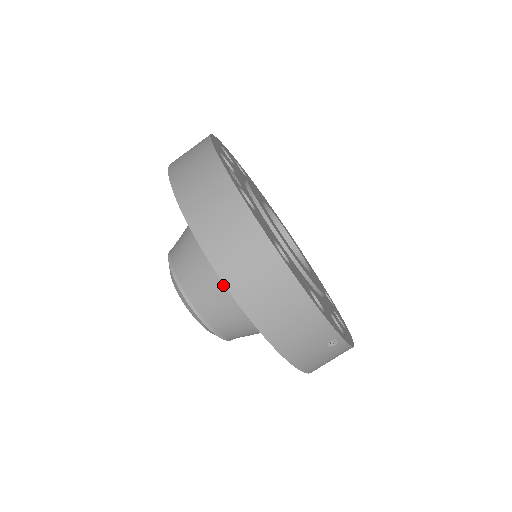
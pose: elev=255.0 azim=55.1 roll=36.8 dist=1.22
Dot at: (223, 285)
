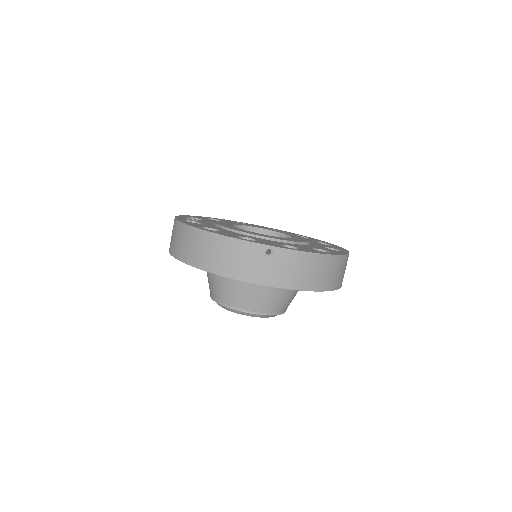
Dot at: (218, 276)
